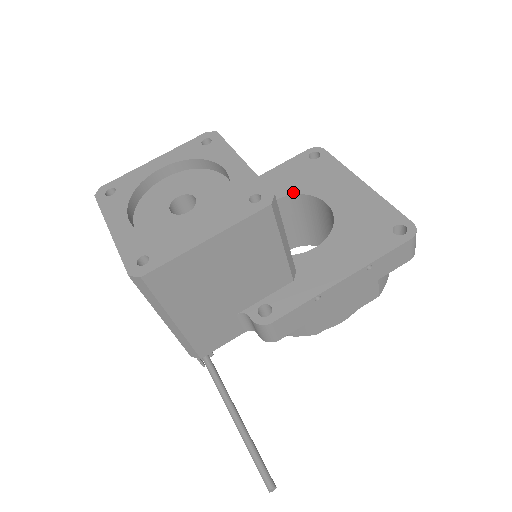
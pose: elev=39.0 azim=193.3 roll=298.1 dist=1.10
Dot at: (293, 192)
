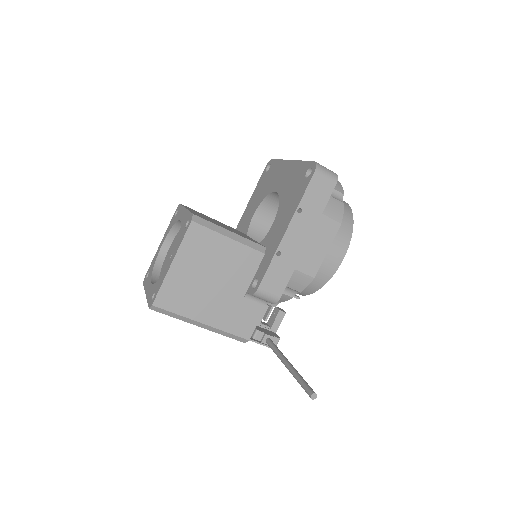
Dot at: (261, 201)
